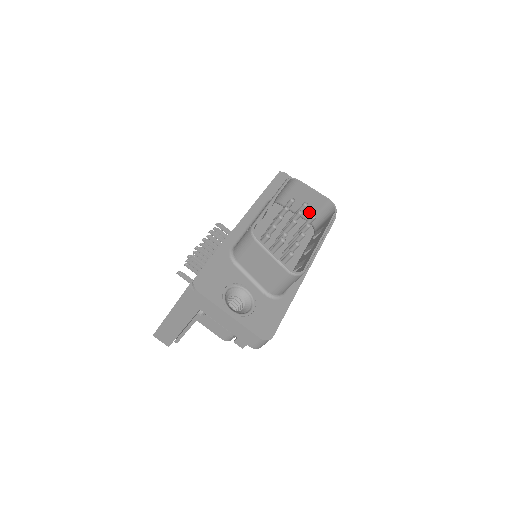
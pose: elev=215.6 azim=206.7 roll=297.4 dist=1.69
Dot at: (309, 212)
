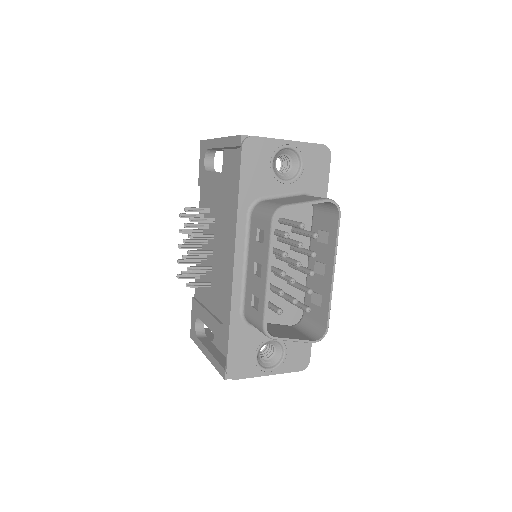
Dot at: occluded
